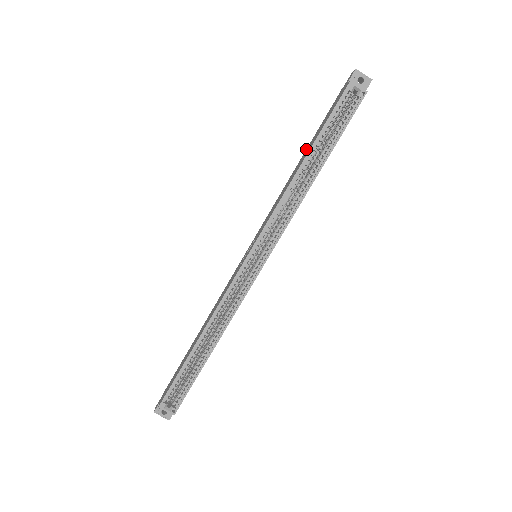
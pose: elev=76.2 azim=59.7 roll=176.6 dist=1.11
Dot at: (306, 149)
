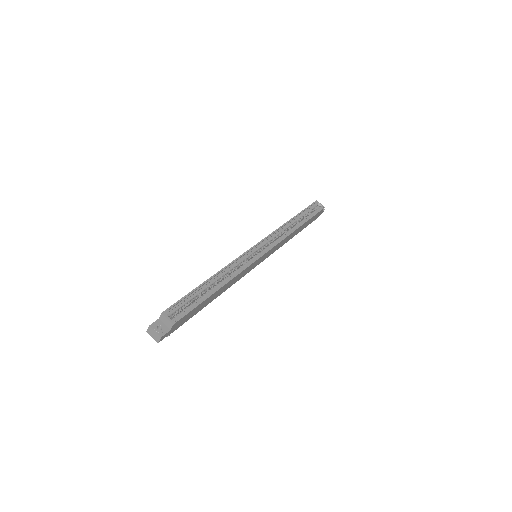
Dot at: occluded
